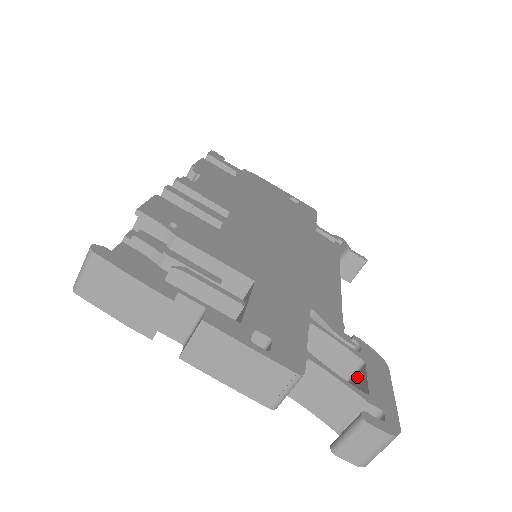
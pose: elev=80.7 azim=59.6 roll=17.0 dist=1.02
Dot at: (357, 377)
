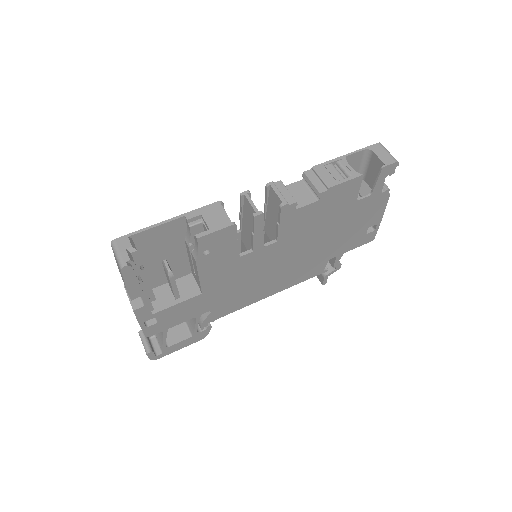
Dot at: (185, 332)
